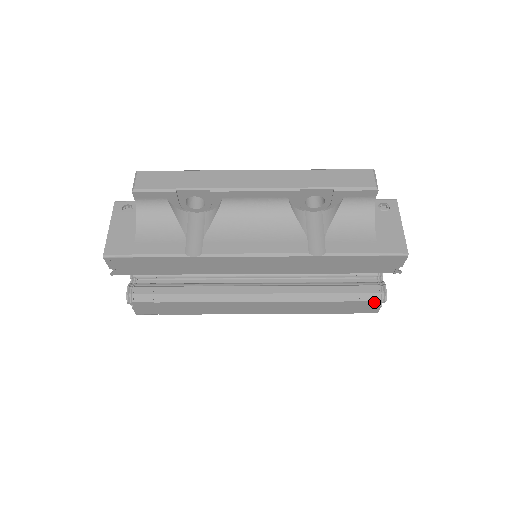
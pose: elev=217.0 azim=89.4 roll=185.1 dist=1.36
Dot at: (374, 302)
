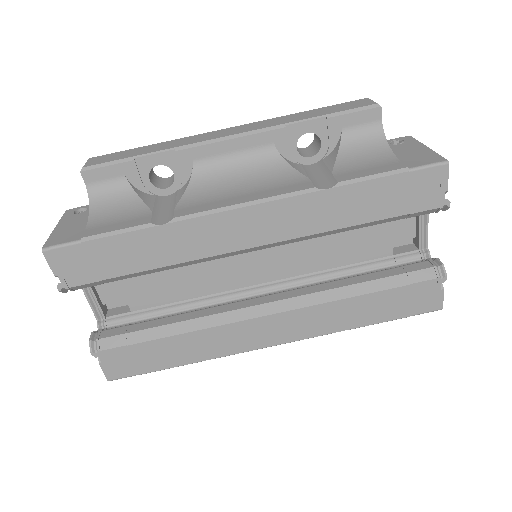
Dot at: (431, 283)
